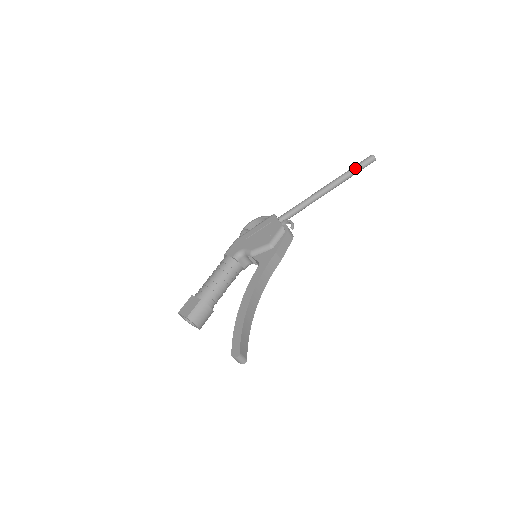
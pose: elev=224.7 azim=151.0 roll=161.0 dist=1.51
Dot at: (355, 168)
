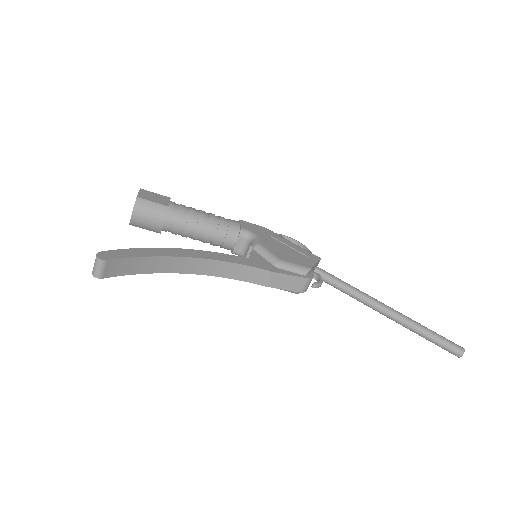
Dot at: (434, 334)
